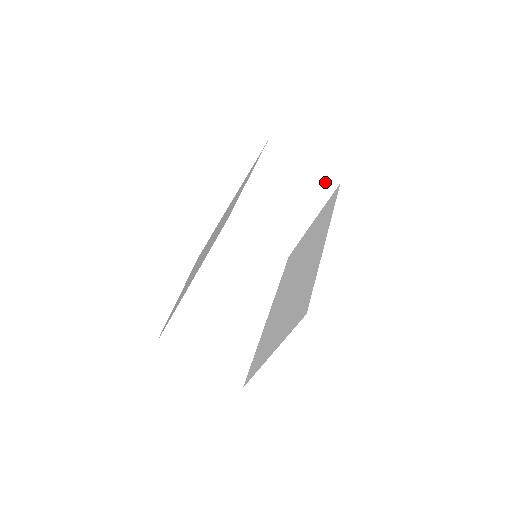
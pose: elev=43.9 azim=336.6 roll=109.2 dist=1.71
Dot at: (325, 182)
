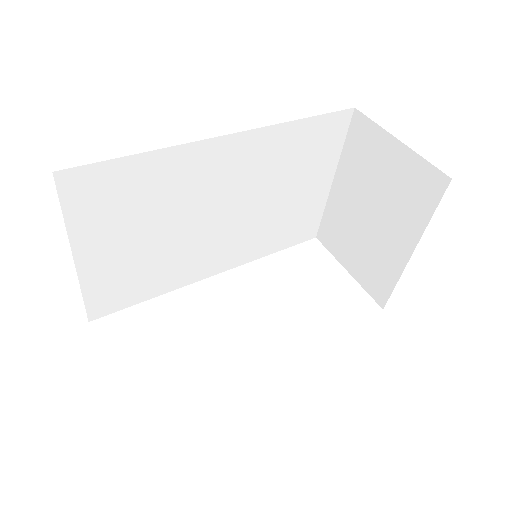
Dot at: (428, 177)
